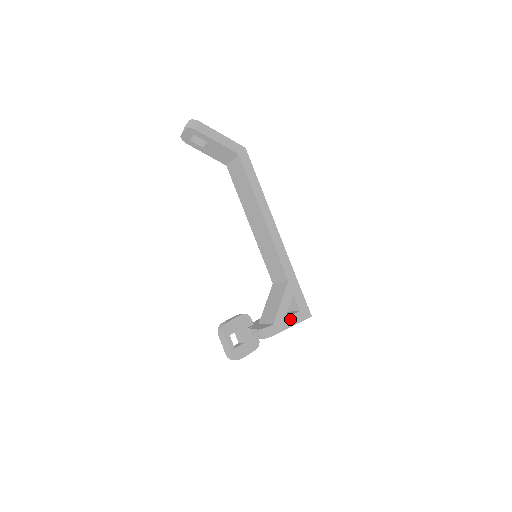
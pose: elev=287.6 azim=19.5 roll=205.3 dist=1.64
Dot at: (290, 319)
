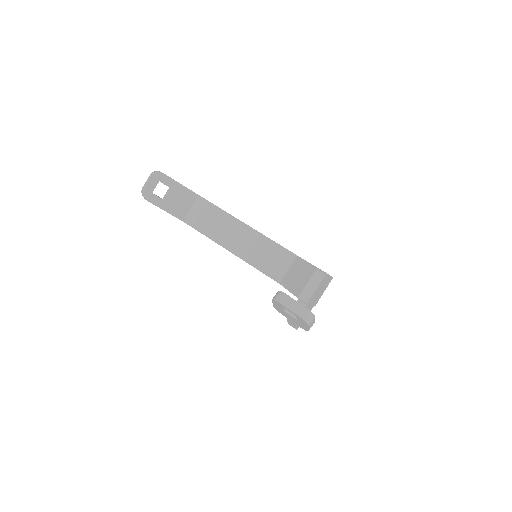
Dot at: occluded
